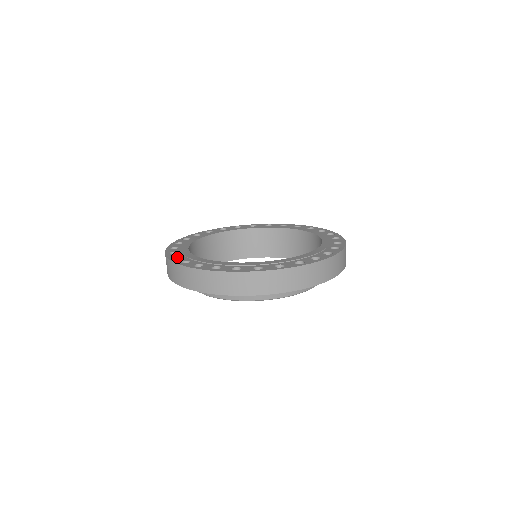
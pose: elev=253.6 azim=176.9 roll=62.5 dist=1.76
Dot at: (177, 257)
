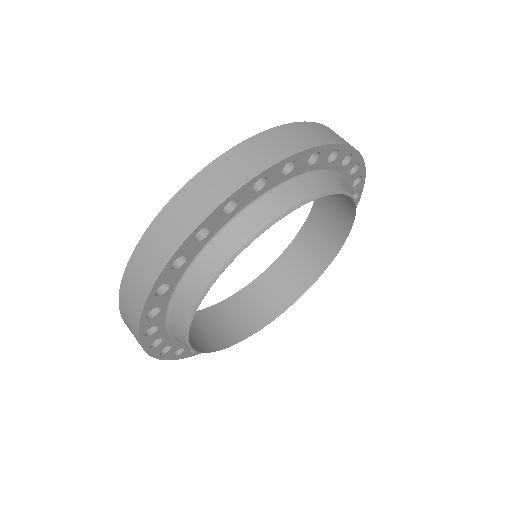
Dot at: occluded
